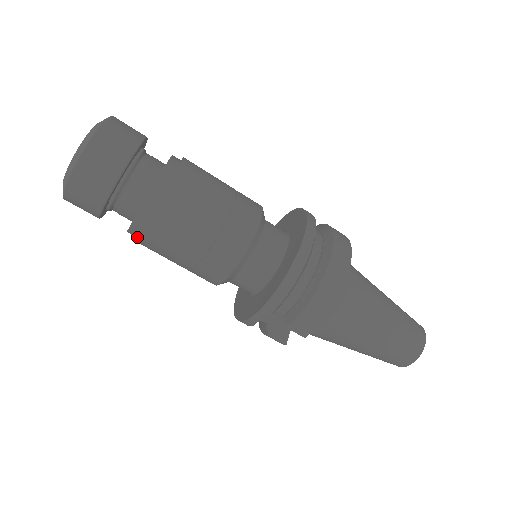
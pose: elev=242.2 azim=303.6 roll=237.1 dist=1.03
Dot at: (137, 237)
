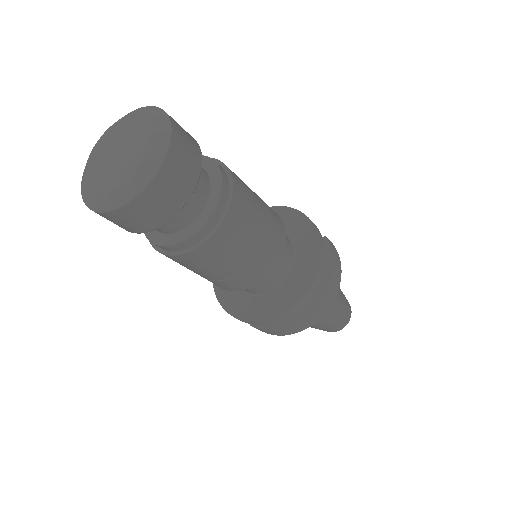
Dot at: (152, 245)
